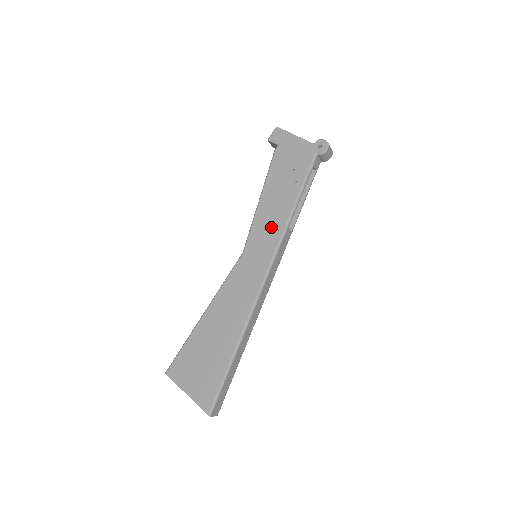
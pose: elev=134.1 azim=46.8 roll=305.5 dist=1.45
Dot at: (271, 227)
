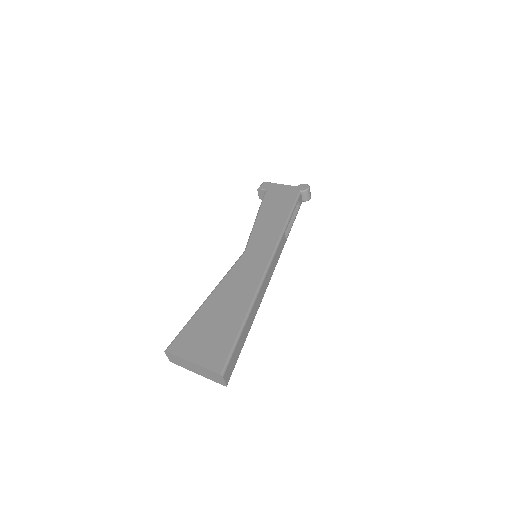
Dot at: (269, 232)
